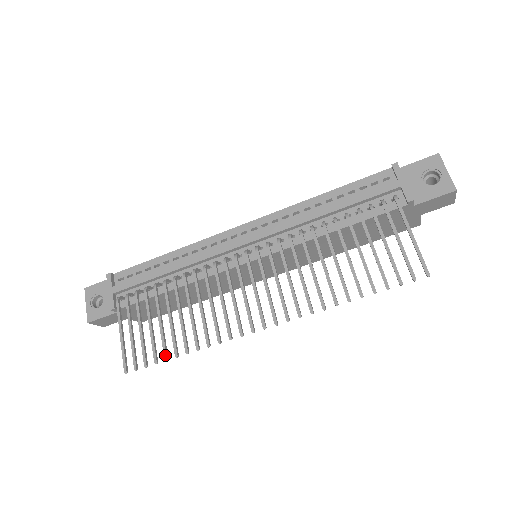
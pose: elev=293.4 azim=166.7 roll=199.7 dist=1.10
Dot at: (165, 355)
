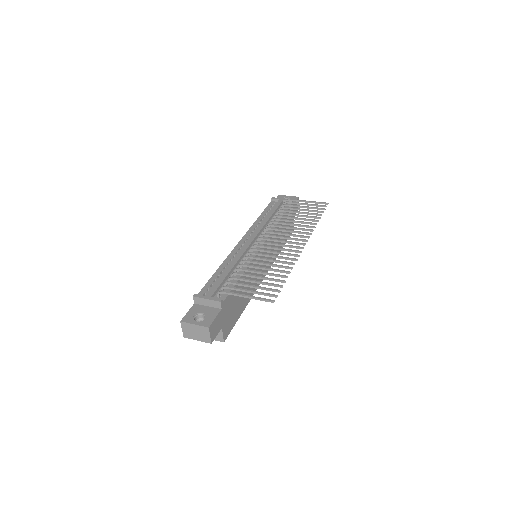
Dot at: (282, 280)
